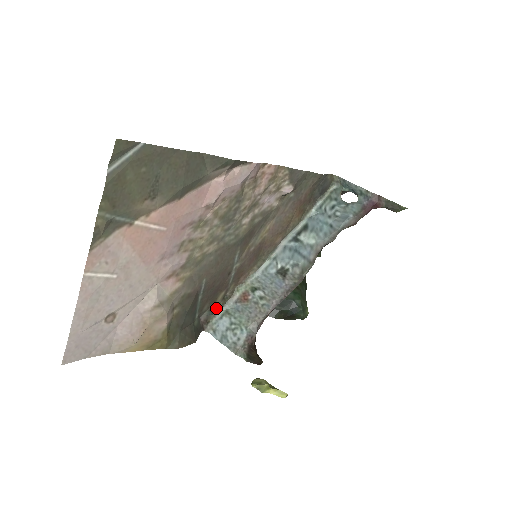
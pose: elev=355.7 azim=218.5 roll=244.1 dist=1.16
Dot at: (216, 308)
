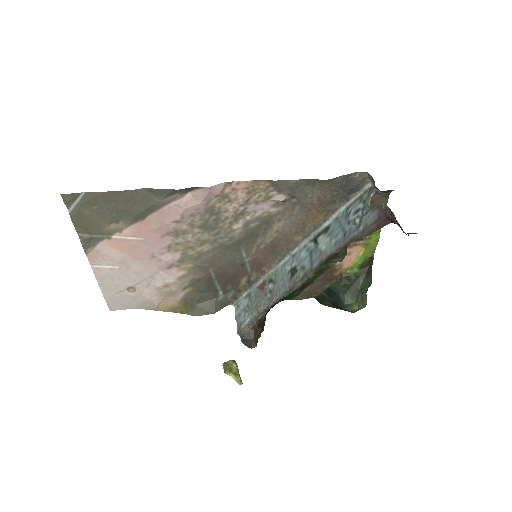
Dot at: (243, 288)
